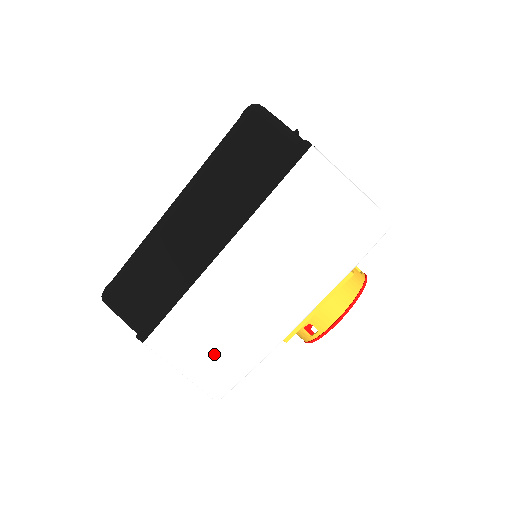
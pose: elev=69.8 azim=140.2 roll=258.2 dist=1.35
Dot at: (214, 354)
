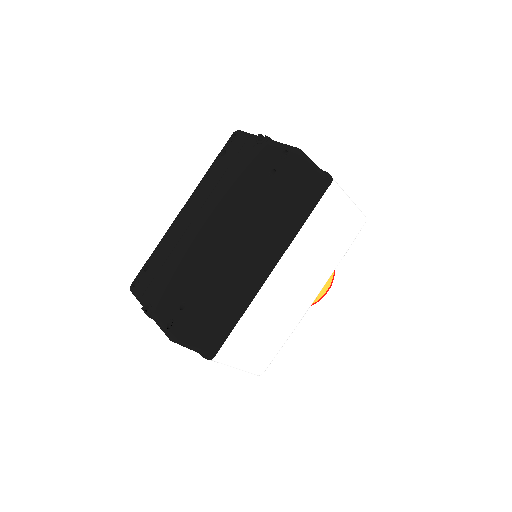
Dot at: (264, 344)
